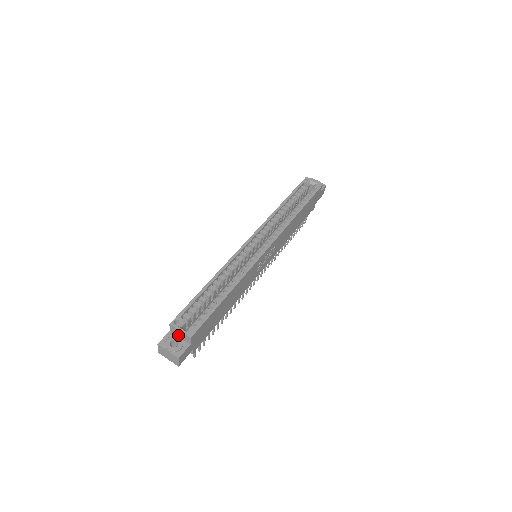
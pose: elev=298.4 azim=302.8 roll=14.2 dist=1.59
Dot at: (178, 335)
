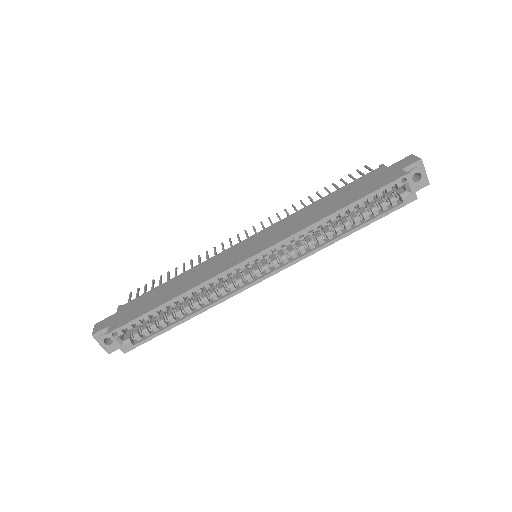
Dot at: occluded
